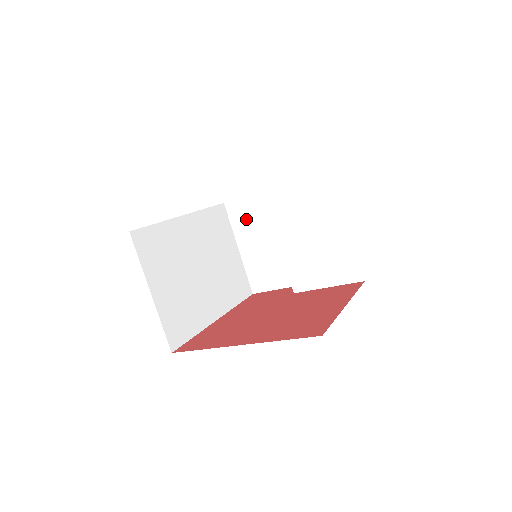
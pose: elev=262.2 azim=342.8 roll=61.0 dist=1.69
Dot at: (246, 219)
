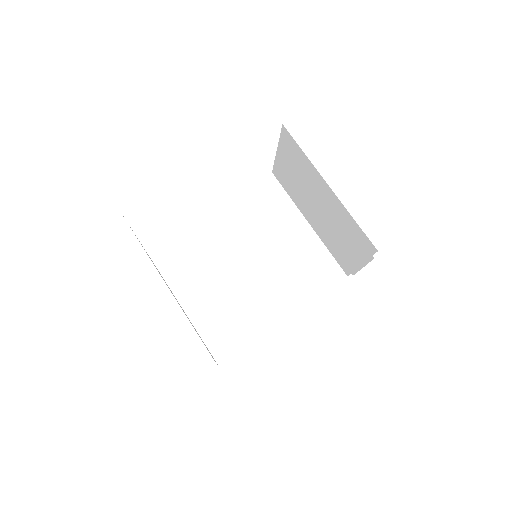
Dot at: occluded
